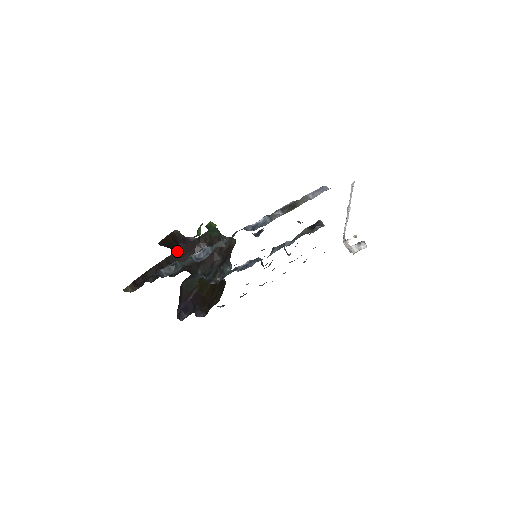
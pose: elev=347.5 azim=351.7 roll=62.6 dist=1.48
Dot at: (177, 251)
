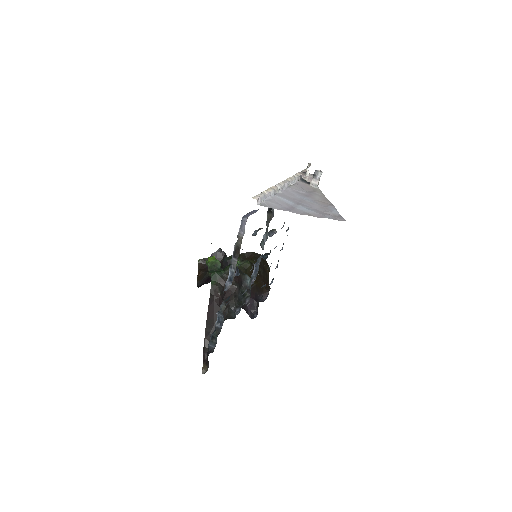
Dot at: (207, 315)
